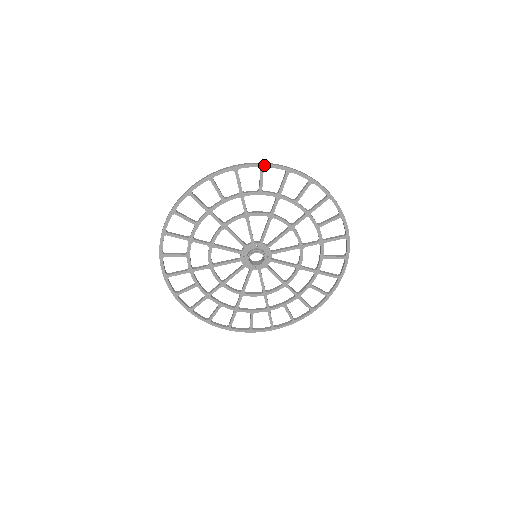
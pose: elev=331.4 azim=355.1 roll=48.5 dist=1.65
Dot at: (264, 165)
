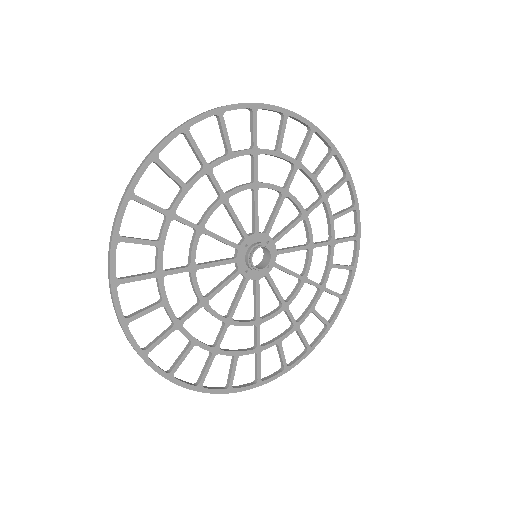
Dot at: (336, 151)
